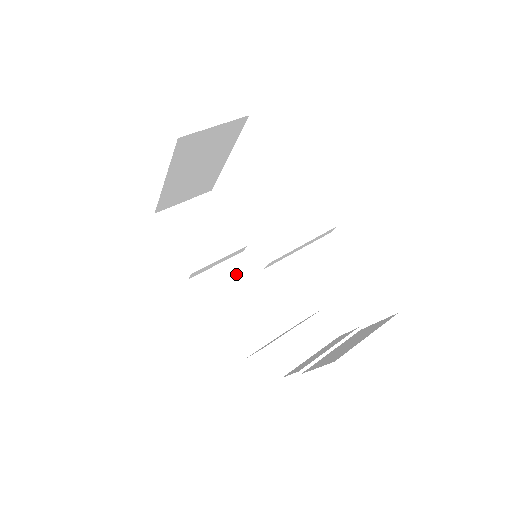
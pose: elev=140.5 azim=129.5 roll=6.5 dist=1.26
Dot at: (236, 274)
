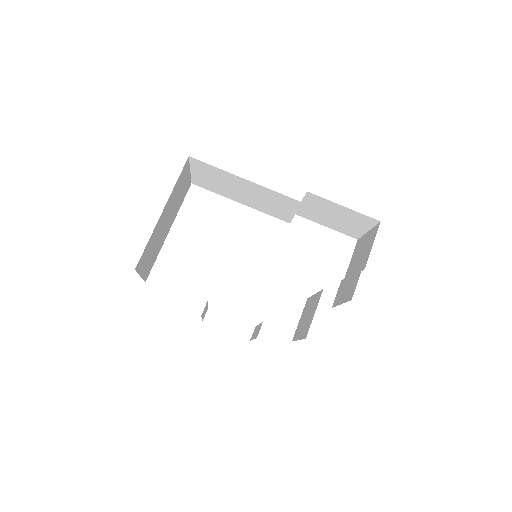
Dot at: occluded
